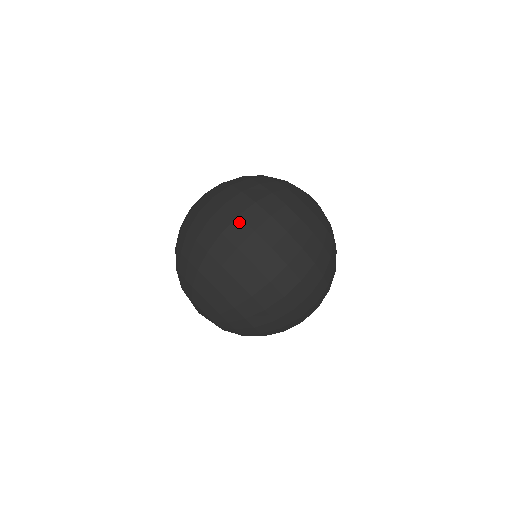
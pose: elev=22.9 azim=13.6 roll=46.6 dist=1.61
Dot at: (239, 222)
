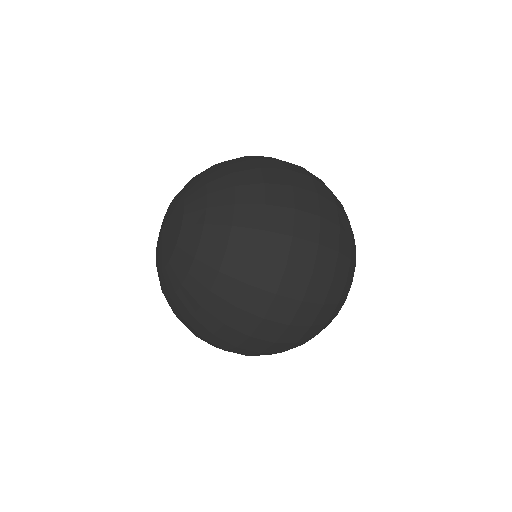
Dot at: (315, 197)
